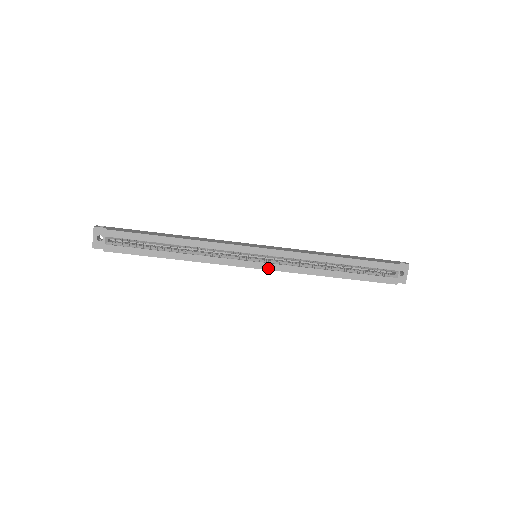
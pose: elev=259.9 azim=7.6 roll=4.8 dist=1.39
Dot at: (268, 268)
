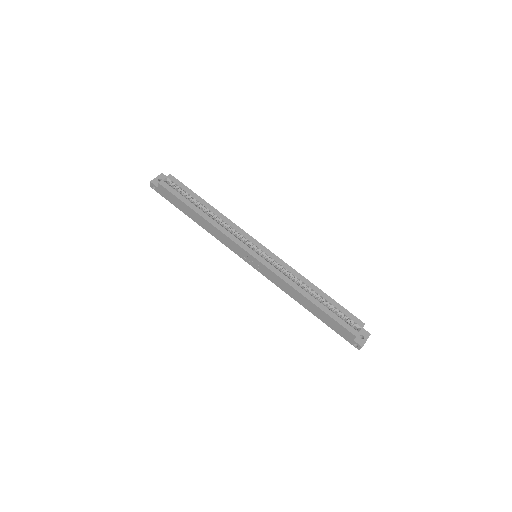
Dot at: (262, 262)
